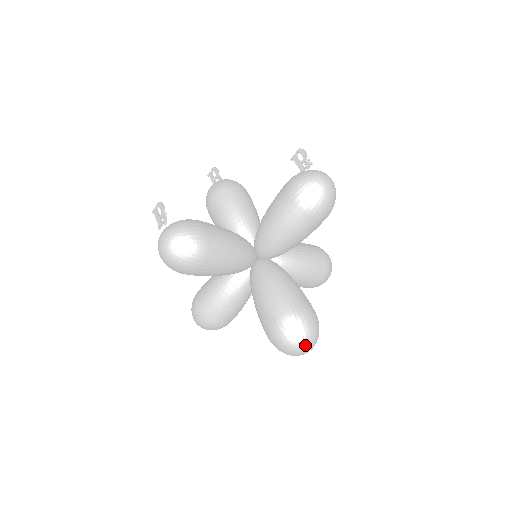
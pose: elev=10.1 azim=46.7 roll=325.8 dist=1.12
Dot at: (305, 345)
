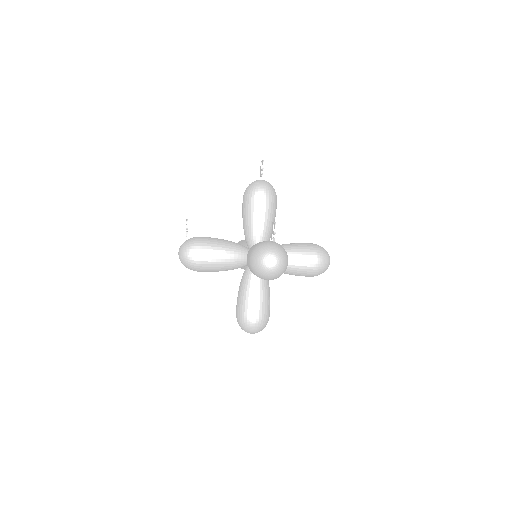
Dot at: occluded
